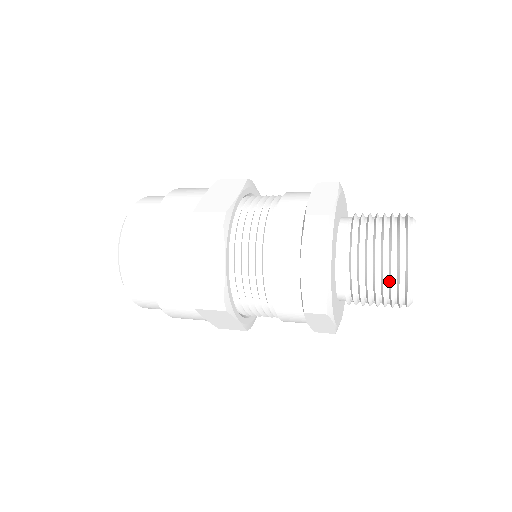
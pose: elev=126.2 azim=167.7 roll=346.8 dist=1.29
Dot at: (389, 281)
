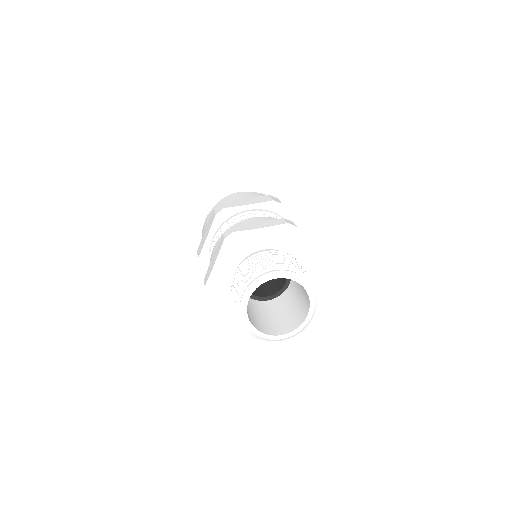
Dot at: occluded
